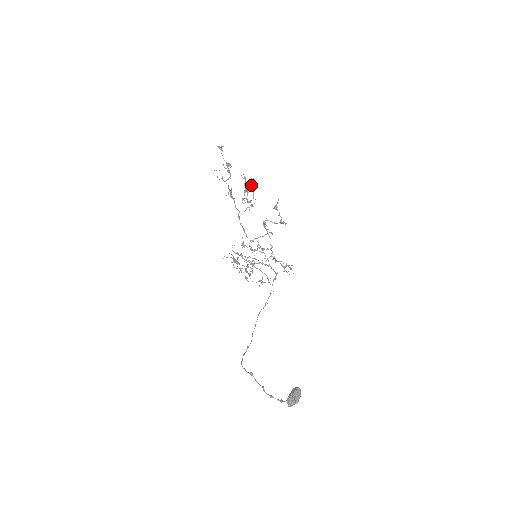
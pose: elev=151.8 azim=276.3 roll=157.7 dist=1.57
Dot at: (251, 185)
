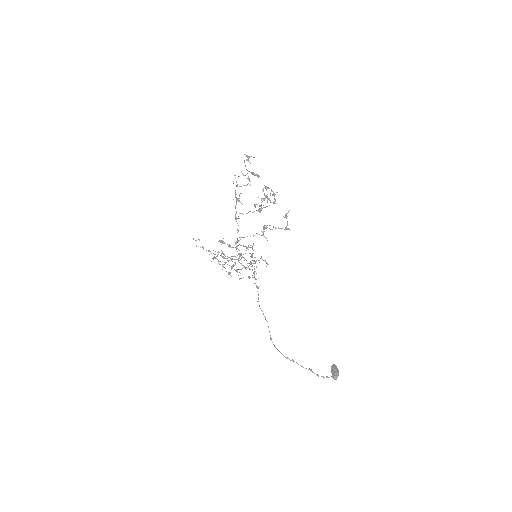
Dot at: (272, 195)
